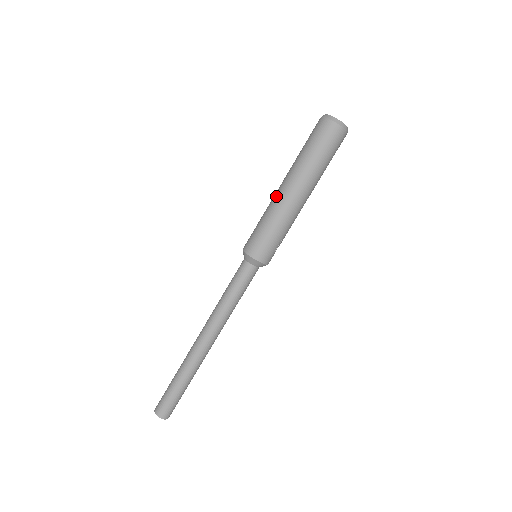
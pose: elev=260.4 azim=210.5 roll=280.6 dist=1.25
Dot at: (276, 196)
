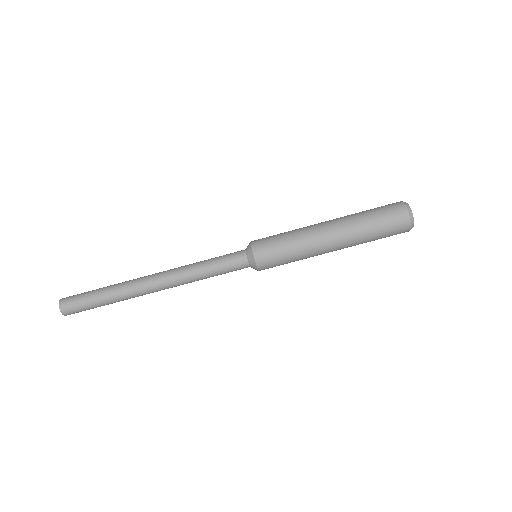
Dot at: (317, 232)
